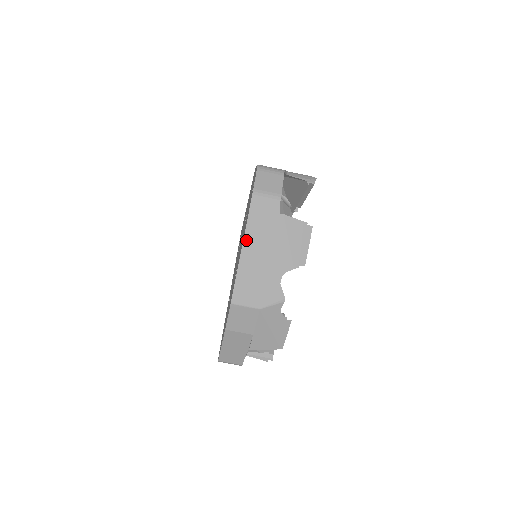
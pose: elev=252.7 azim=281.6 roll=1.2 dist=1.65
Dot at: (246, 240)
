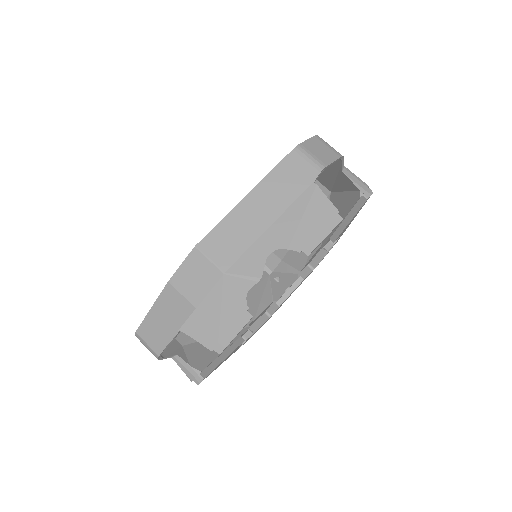
Dot at: (258, 188)
